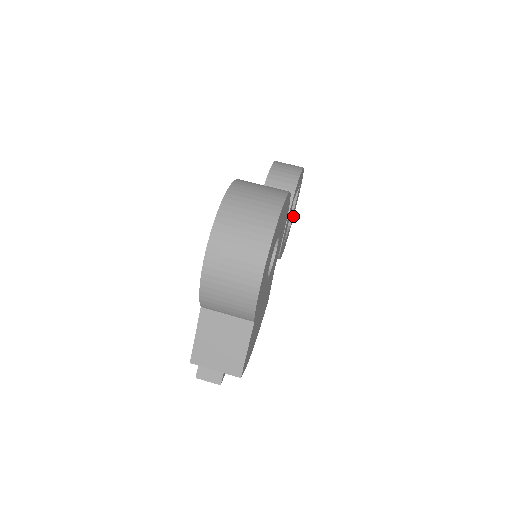
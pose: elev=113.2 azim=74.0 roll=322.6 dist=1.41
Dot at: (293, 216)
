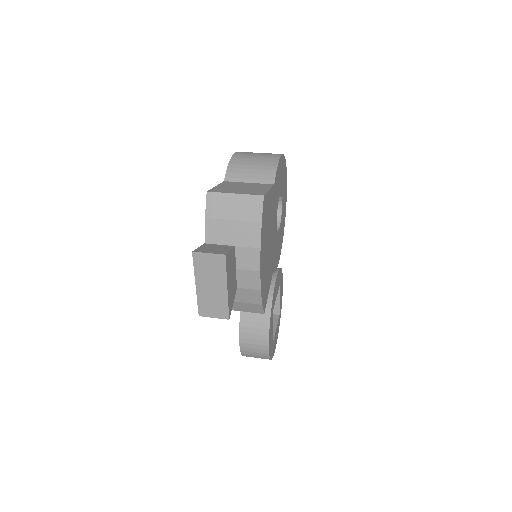
Dot at: (273, 353)
